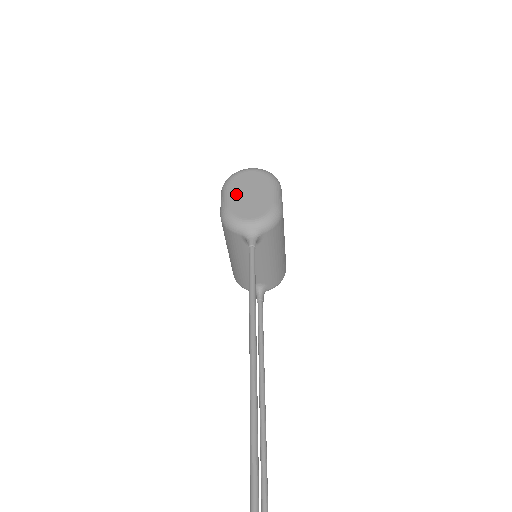
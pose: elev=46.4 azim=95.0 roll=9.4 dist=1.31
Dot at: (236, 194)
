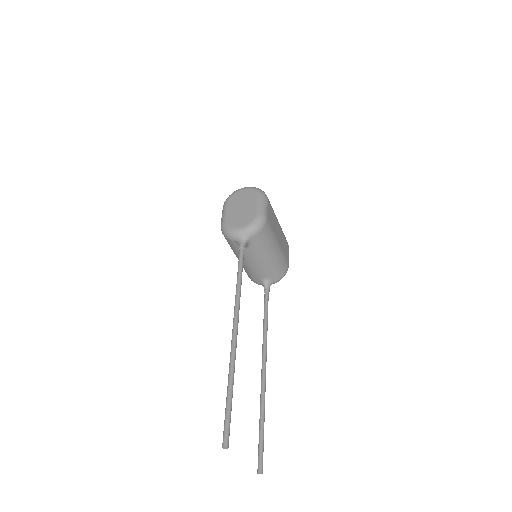
Dot at: (231, 209)
